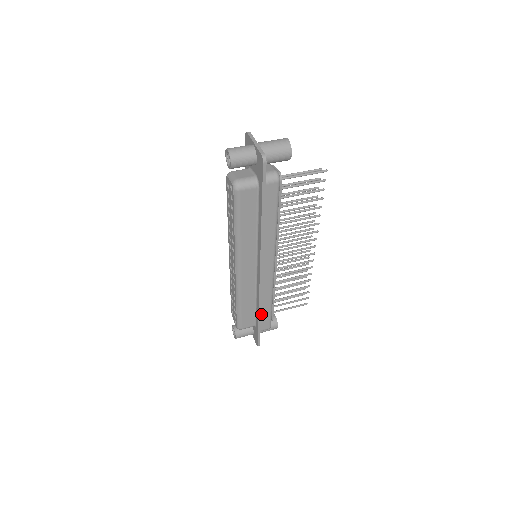
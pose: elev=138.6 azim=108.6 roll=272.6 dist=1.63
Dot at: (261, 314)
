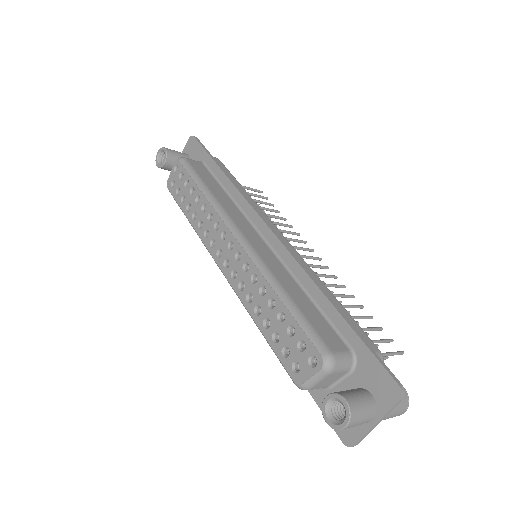
Dot at: occluded
